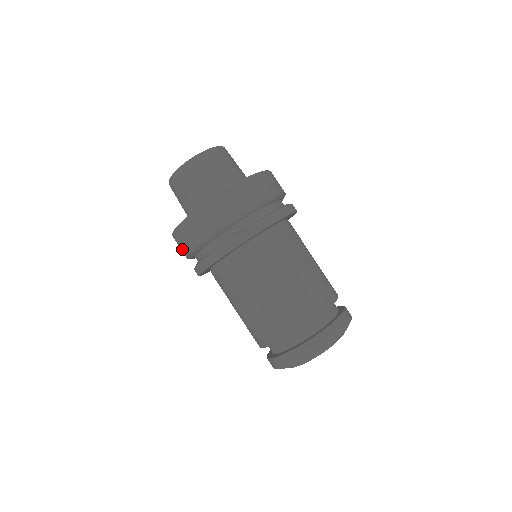
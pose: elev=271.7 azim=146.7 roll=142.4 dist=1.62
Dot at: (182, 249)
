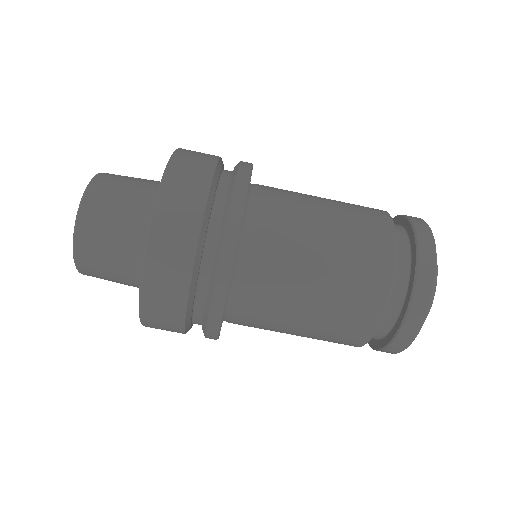
Dot at: occluded
